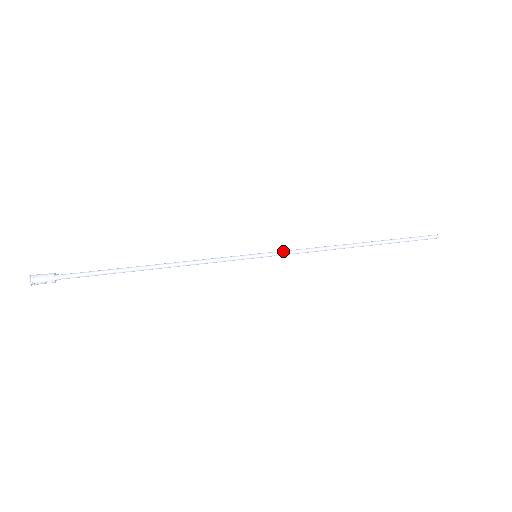
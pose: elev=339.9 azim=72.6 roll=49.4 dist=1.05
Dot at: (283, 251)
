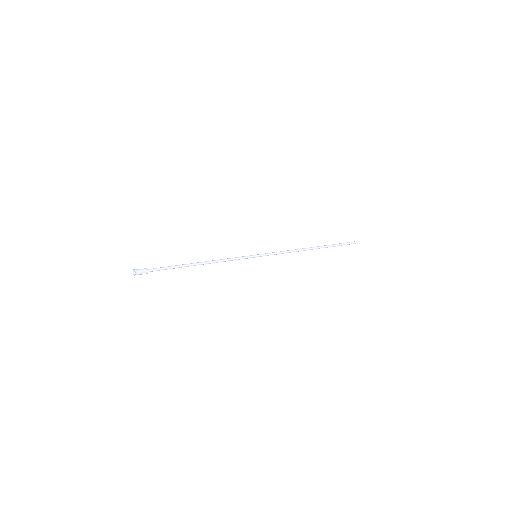
Dot at: (271, 253)
